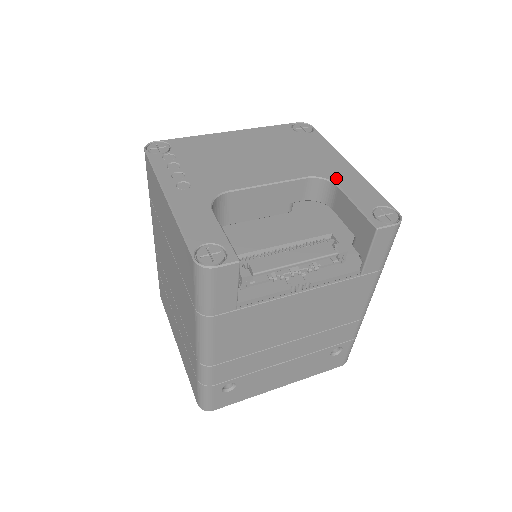
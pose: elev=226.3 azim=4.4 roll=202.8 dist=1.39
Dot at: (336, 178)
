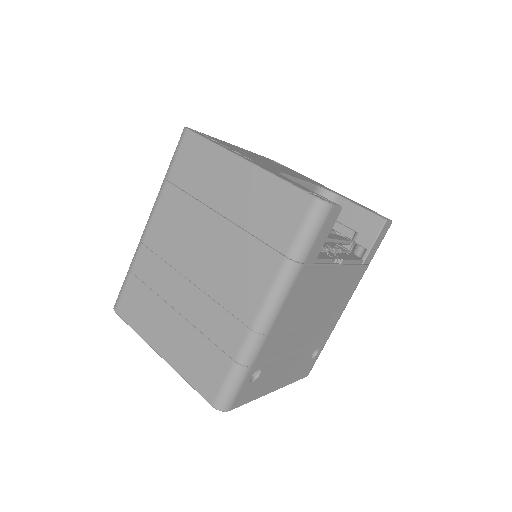
Dot at: occluded
